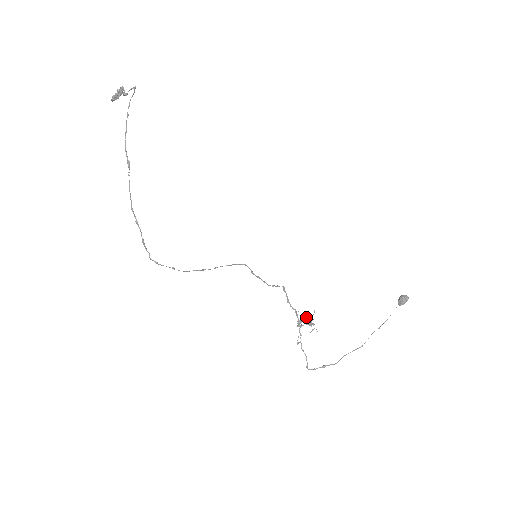
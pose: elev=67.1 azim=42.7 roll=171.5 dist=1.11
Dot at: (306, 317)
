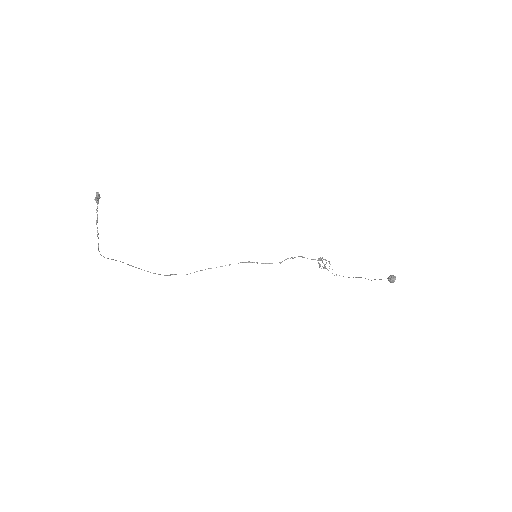
Dot at: (323, 259)
